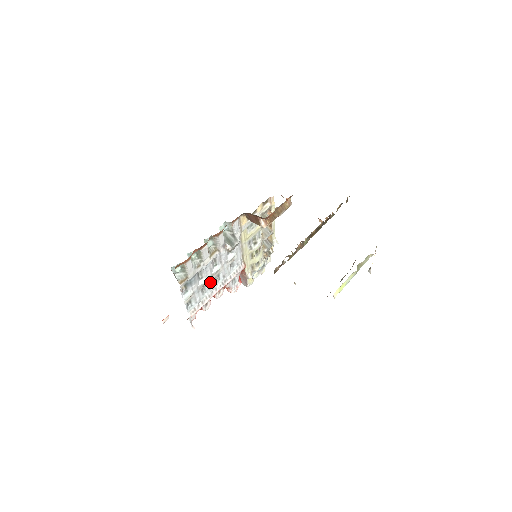
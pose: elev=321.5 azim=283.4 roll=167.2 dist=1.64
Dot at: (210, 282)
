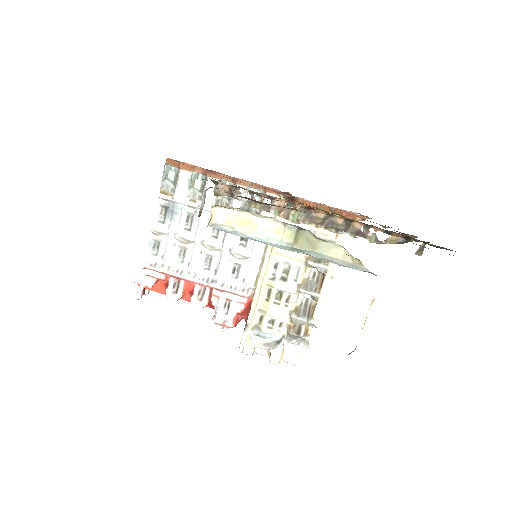
Dot at: (195, 252)
